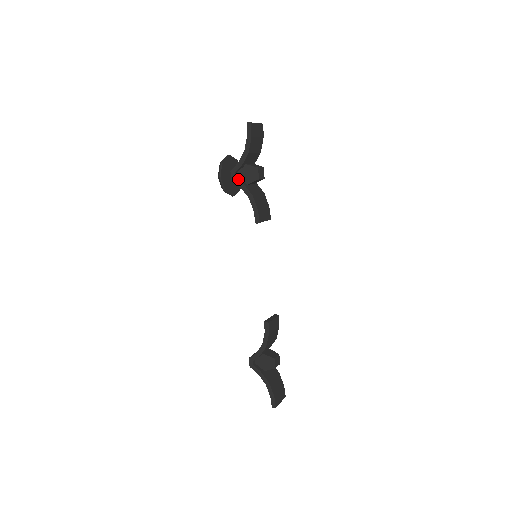
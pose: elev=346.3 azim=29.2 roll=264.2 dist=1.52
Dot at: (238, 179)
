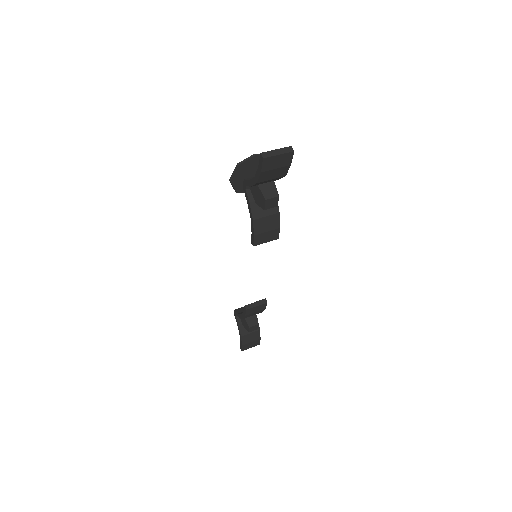
Dot at: (248, 192)
